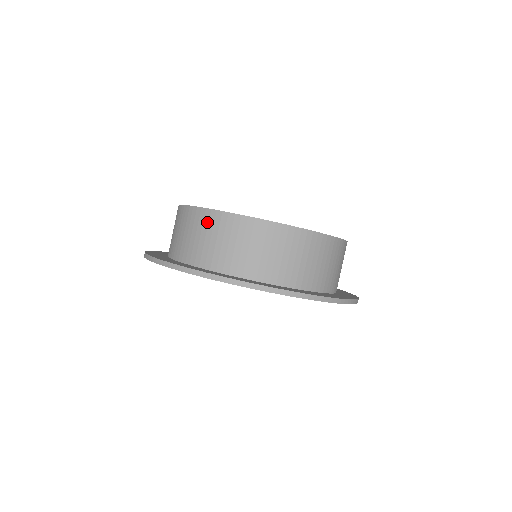
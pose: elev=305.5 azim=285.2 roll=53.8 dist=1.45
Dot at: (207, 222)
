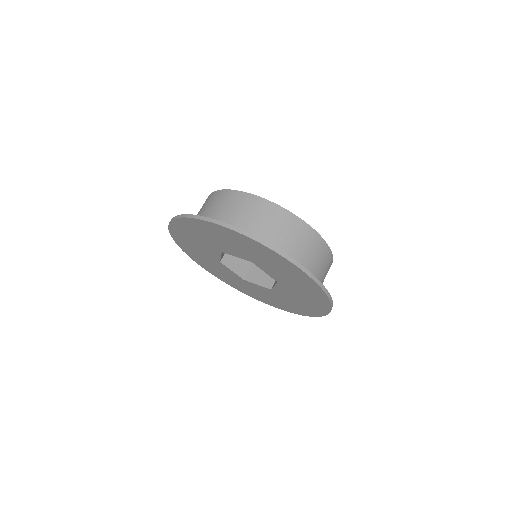
Dot at: (248, 203)
